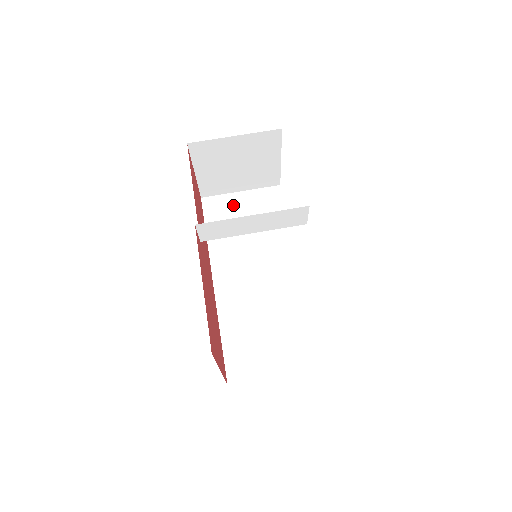
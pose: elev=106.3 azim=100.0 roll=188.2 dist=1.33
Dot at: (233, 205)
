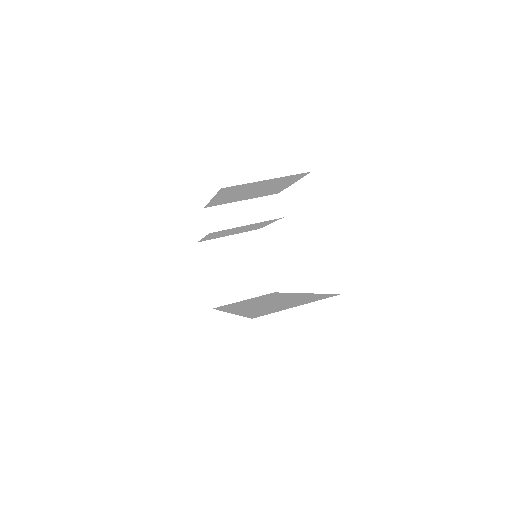
Dot at: occluded
